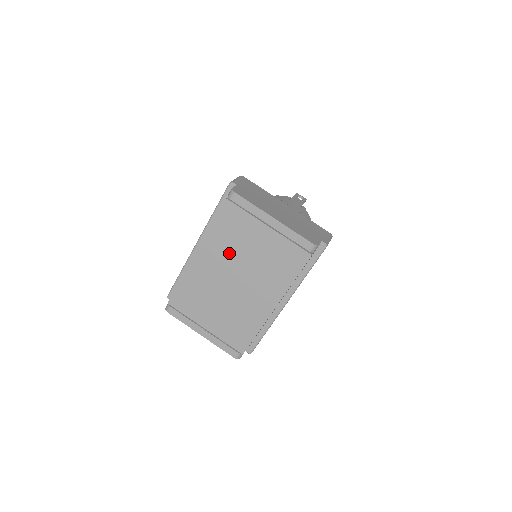
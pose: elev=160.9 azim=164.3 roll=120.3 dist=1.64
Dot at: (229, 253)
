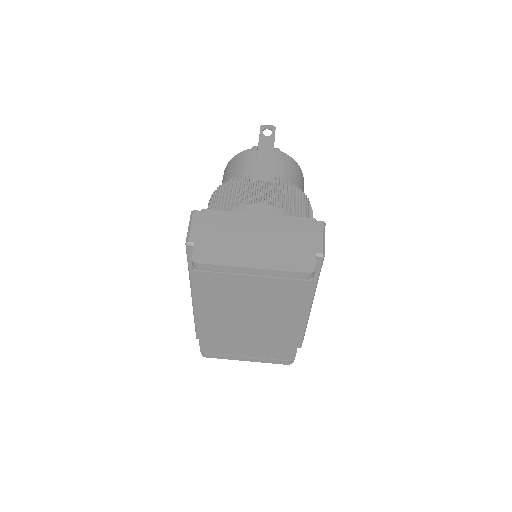
Dot at: (229, 306)
